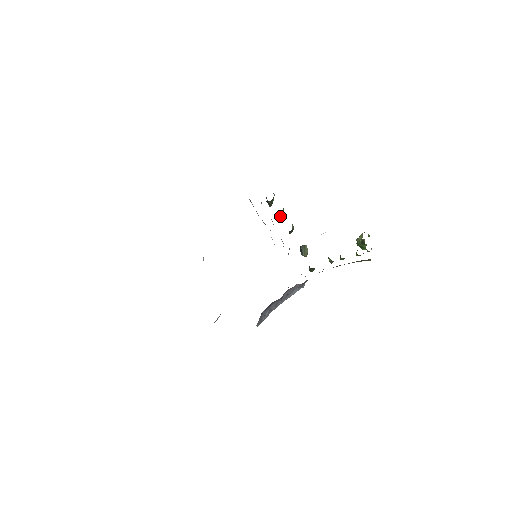
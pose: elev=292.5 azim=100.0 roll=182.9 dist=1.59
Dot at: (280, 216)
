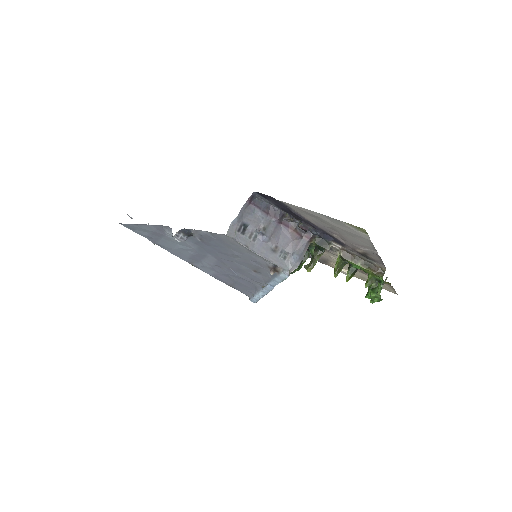
Dot at: occluded
